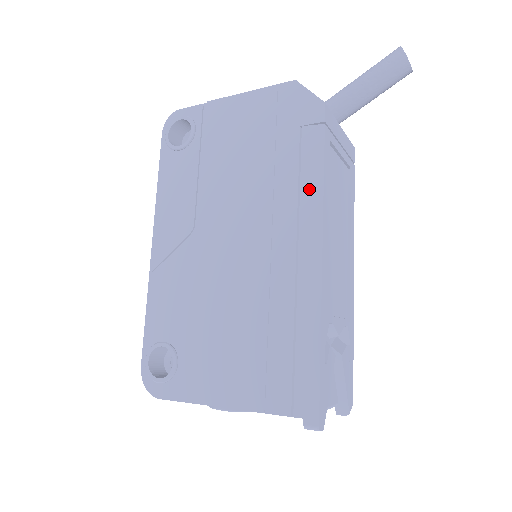
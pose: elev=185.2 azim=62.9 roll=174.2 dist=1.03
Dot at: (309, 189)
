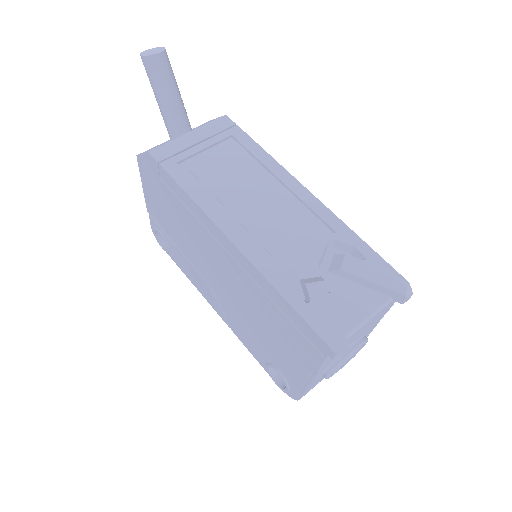
Dot at: (193, 209)
